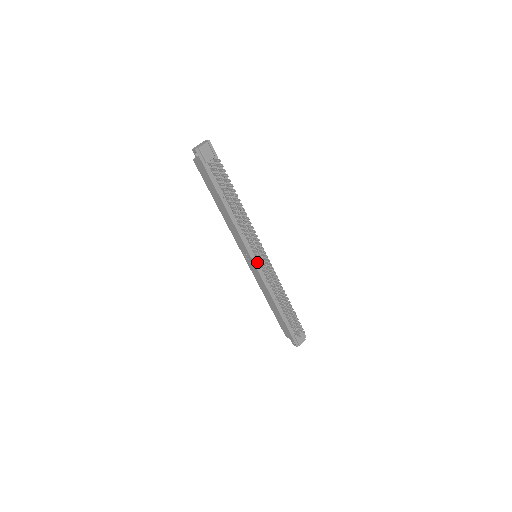
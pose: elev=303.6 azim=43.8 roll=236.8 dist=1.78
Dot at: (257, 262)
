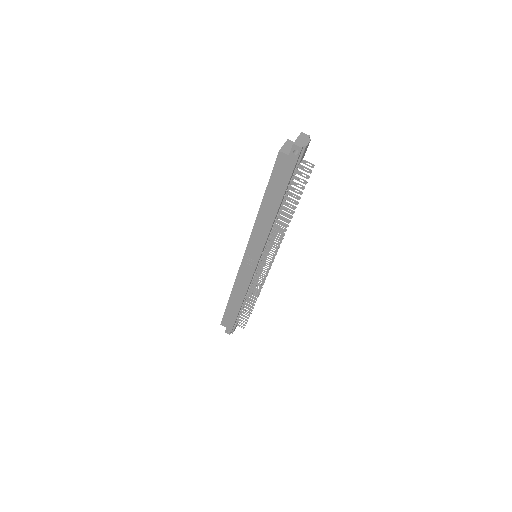
Dot at: (258, 264)
